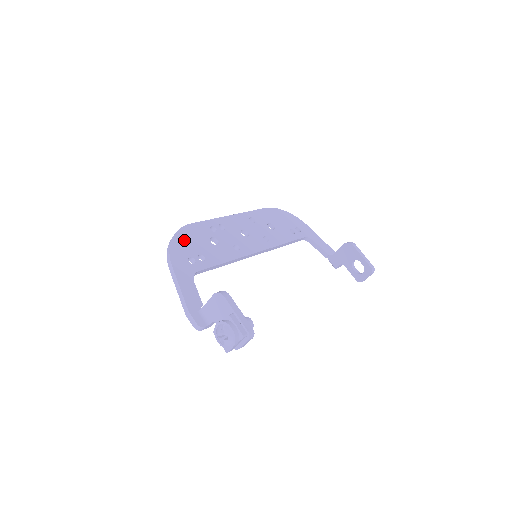
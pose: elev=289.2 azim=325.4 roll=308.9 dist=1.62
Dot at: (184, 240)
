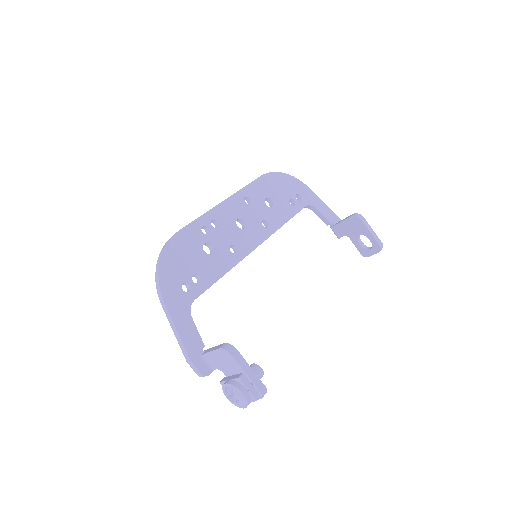
Dot at: (174, 259)
